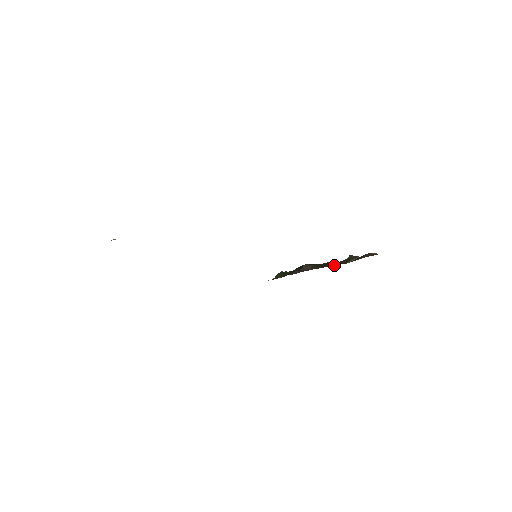
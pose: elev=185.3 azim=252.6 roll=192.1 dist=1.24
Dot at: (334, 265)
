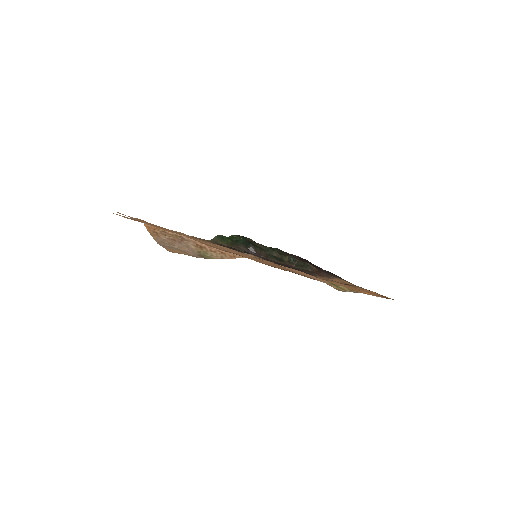
Dot at: (282, 262)
